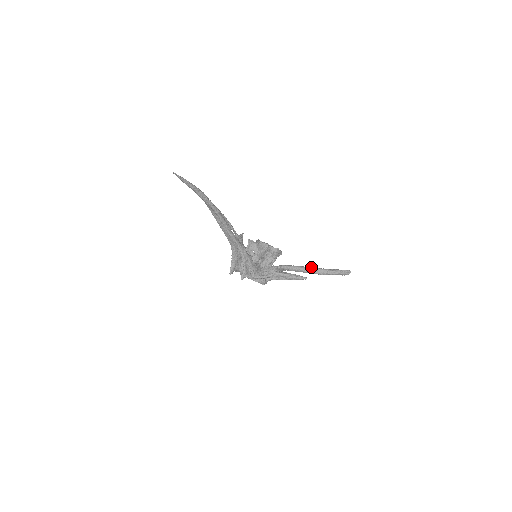
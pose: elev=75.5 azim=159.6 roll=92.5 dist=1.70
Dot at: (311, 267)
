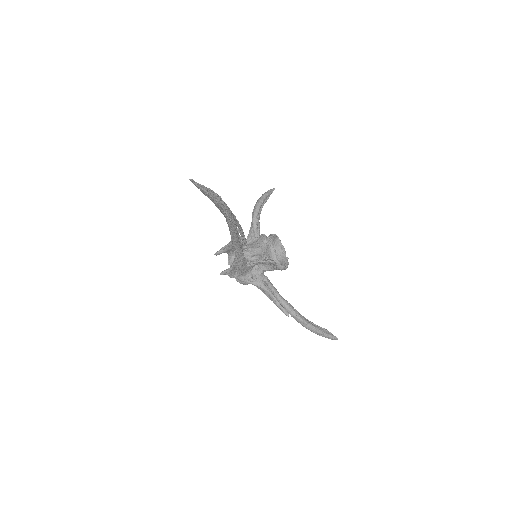
Dot at: (300, 315)
